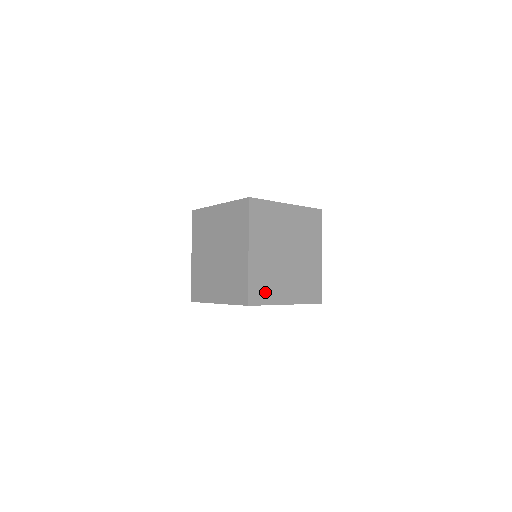
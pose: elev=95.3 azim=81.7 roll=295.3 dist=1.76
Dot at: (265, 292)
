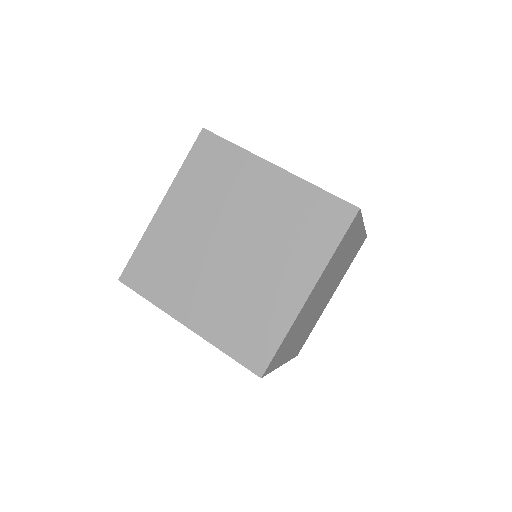
Dot at: (282, 353)
